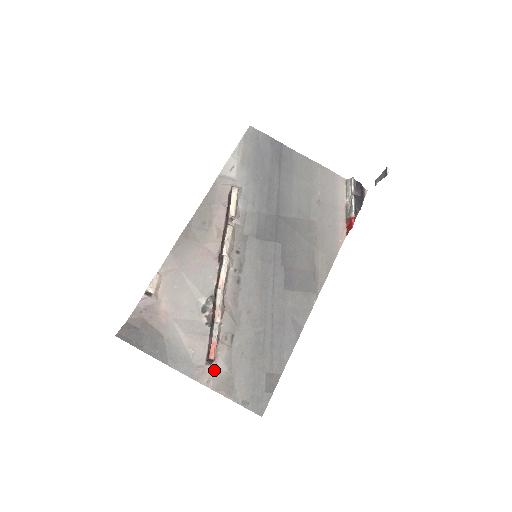
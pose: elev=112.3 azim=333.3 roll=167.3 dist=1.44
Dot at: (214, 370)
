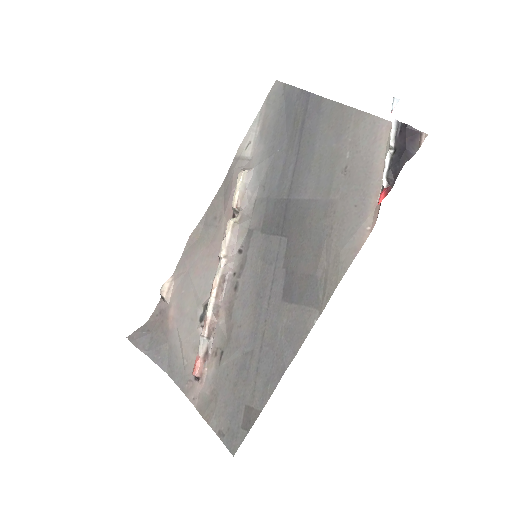
Dot at: (201, 387)
